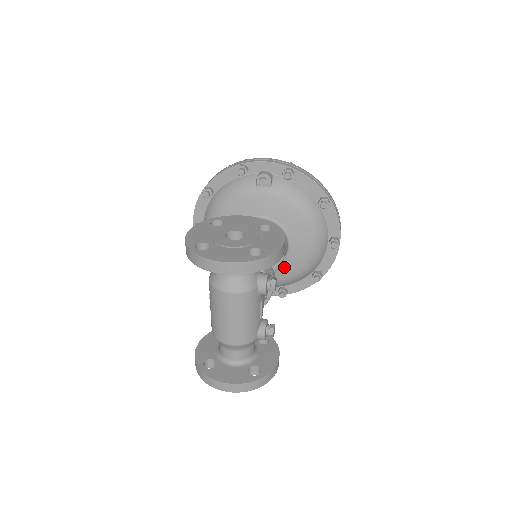
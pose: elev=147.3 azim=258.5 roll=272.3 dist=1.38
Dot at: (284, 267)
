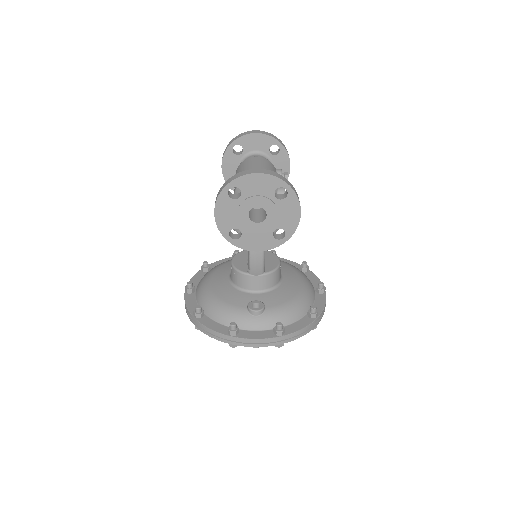
Dot at: (279, 294)
